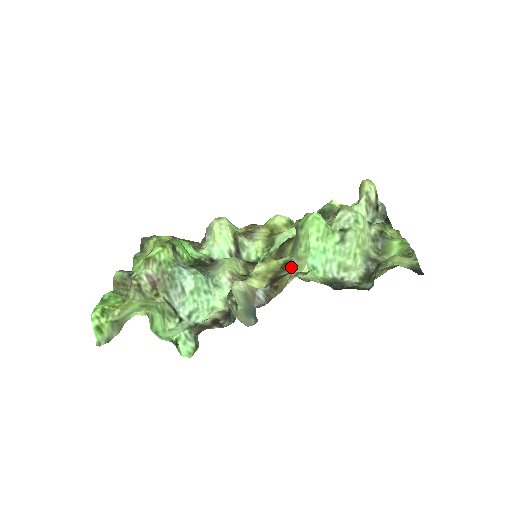
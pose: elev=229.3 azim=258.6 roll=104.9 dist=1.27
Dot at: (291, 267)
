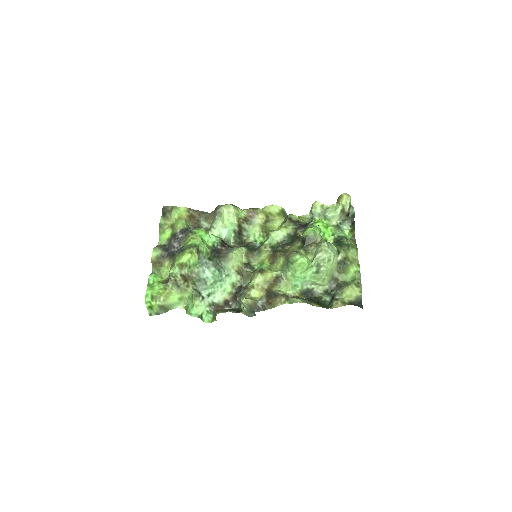
Dot at: (281, 283)
